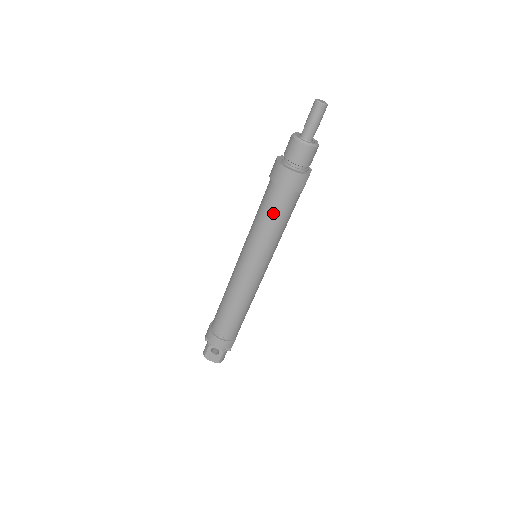
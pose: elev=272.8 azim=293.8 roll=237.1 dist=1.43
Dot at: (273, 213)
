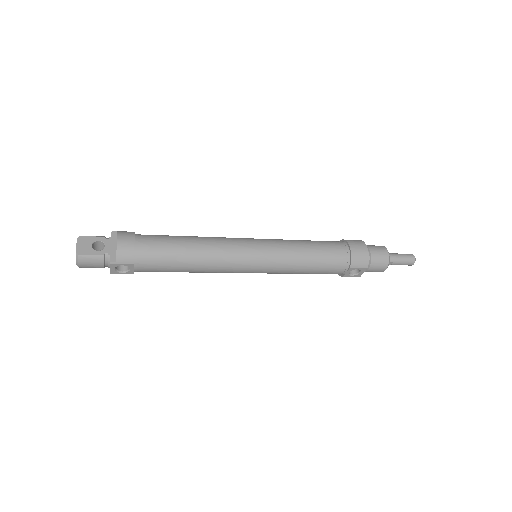
Dot at: (322, 247)
